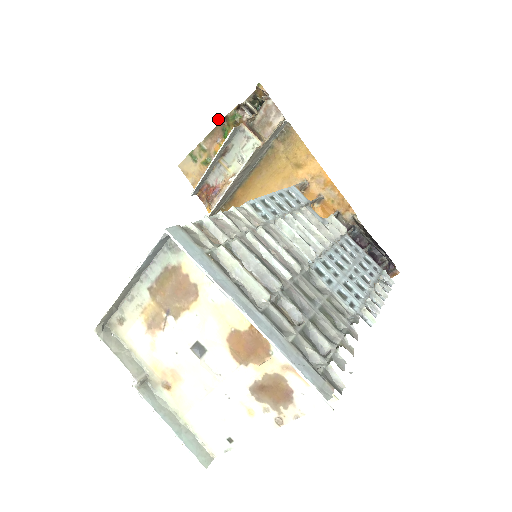
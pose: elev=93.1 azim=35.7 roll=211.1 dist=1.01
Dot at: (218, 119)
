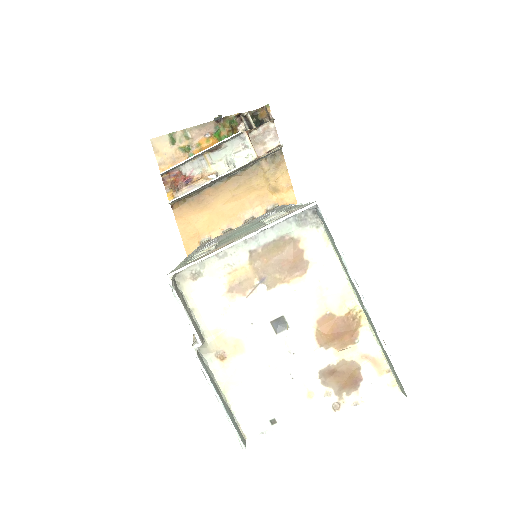
Dot at: (219, 116)
